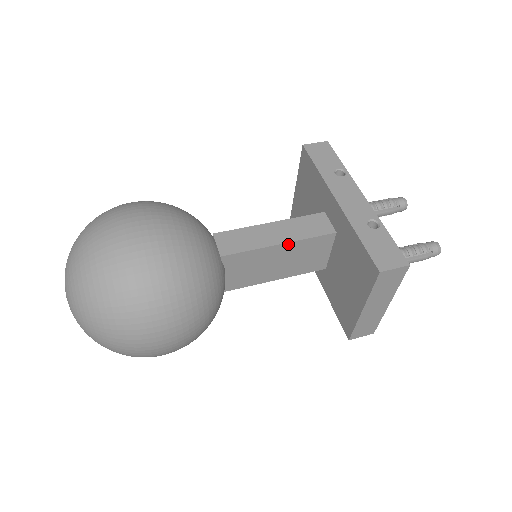
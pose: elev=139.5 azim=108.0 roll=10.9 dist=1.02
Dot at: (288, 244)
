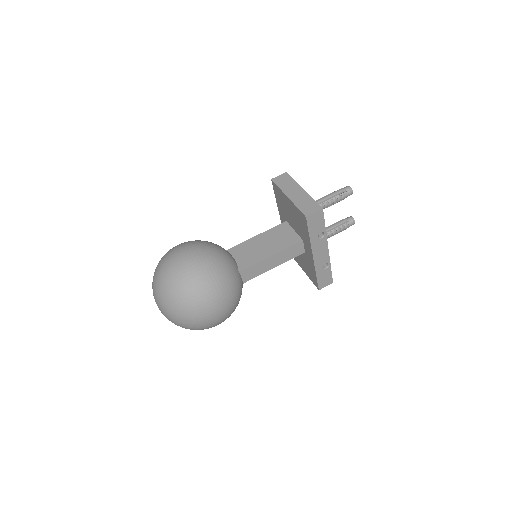
Dot at: (278, 264)
